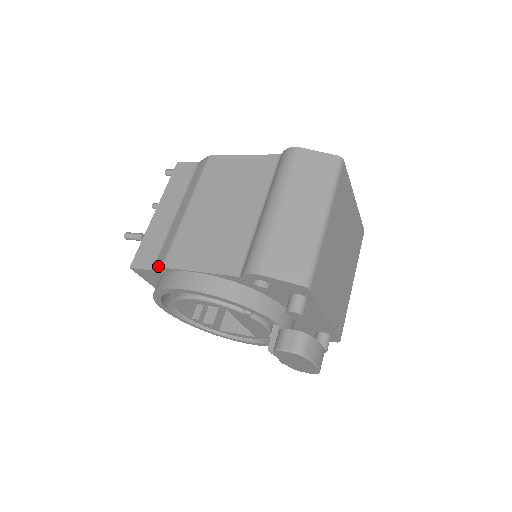
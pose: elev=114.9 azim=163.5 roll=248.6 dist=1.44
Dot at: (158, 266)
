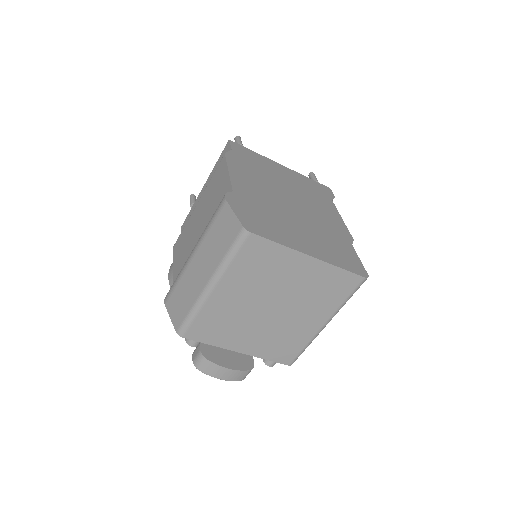
Dot at: occluded
